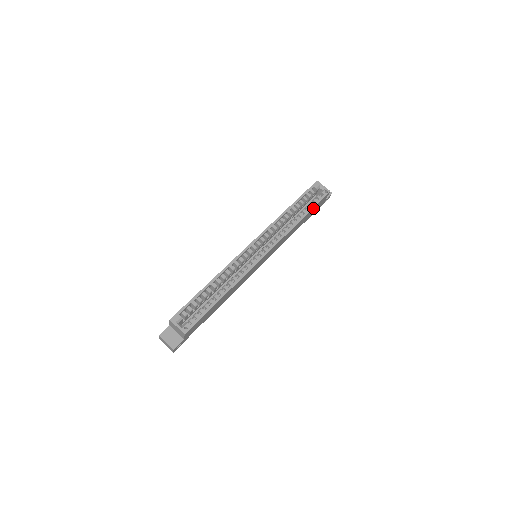
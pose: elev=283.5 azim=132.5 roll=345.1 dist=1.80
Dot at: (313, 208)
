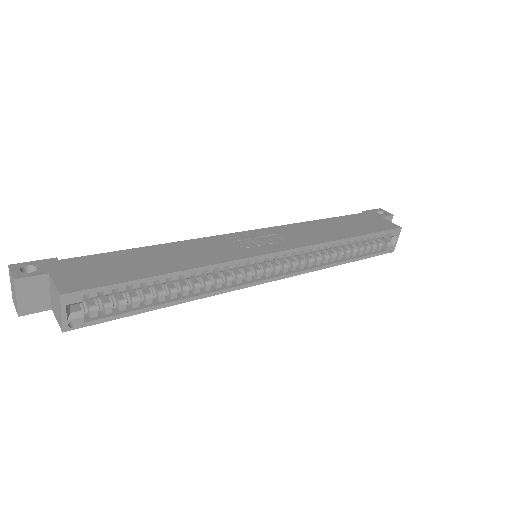
Dot at: (363, 256)
